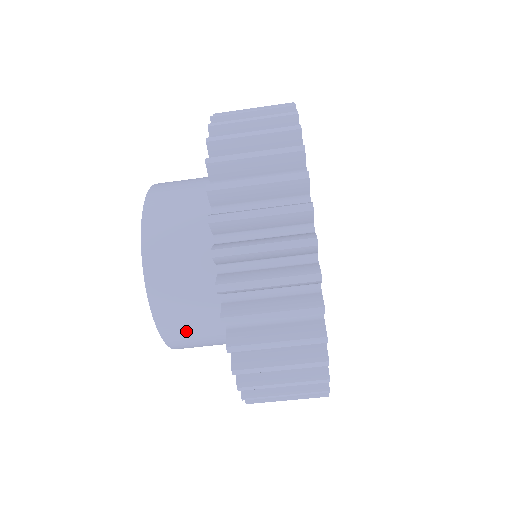
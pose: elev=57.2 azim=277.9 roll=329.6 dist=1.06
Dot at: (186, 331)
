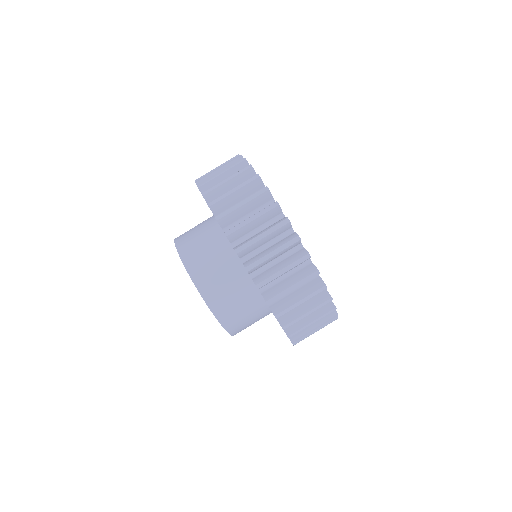
Dot at: (240, 320)
